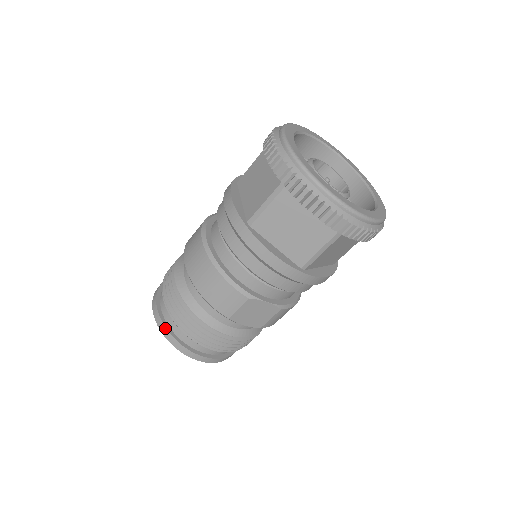
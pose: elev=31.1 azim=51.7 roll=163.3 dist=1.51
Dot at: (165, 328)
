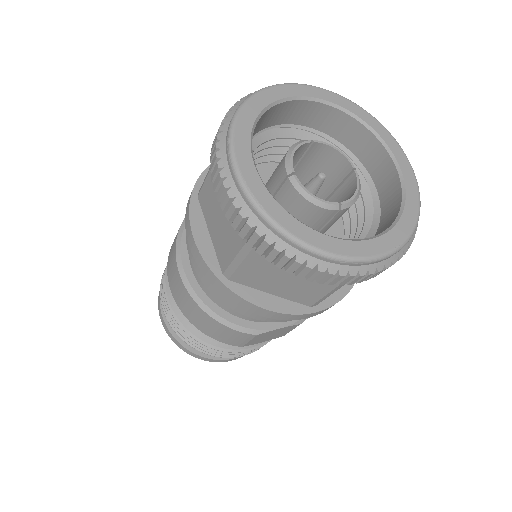
Dot at: (180, 345)
